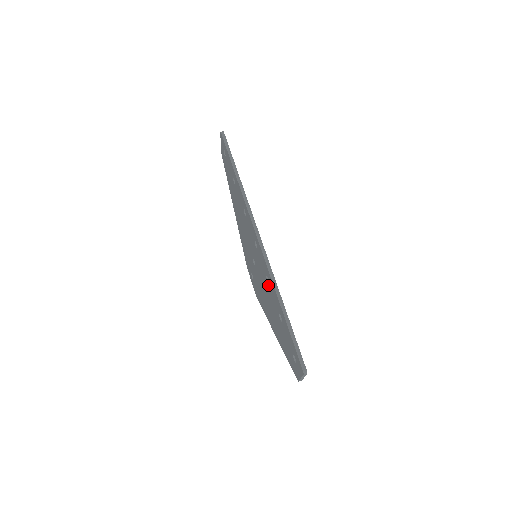
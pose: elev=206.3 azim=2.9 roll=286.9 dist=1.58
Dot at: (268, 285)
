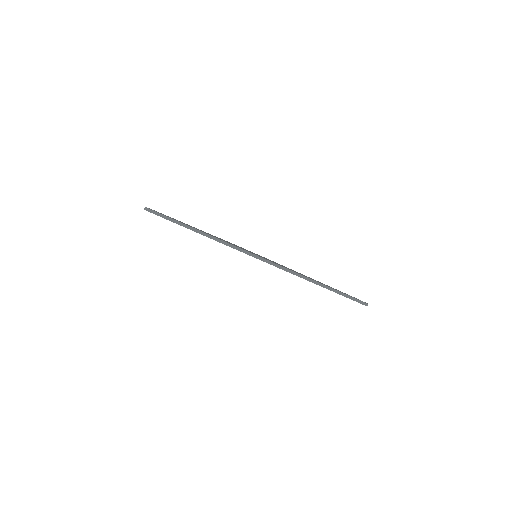
Dot at: occluded
